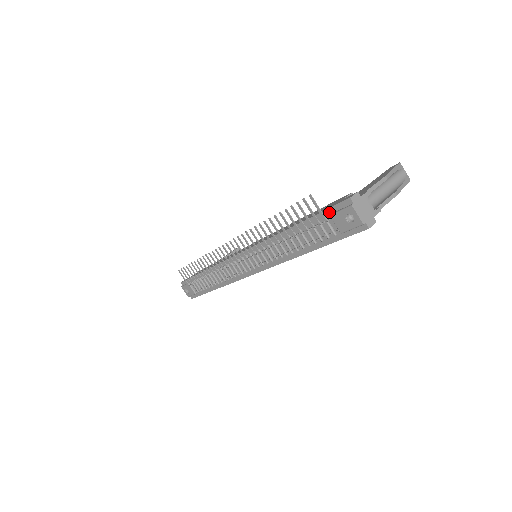
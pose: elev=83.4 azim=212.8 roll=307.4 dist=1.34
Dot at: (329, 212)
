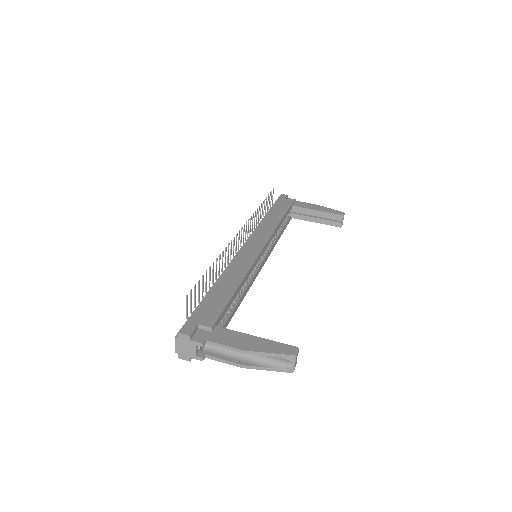
Dot at: (191, 317)
